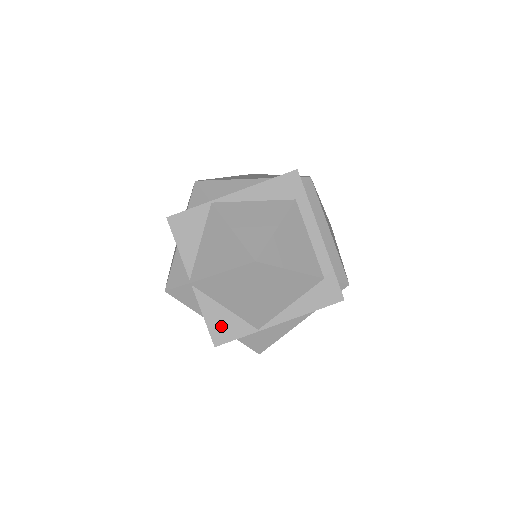
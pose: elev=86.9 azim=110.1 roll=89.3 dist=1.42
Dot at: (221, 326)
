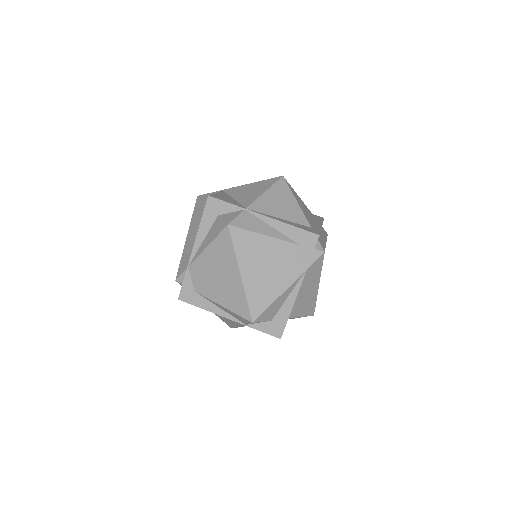
Dot at: (223, 198)
